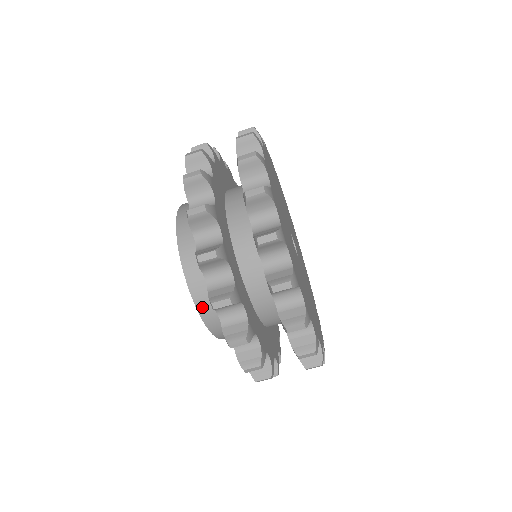
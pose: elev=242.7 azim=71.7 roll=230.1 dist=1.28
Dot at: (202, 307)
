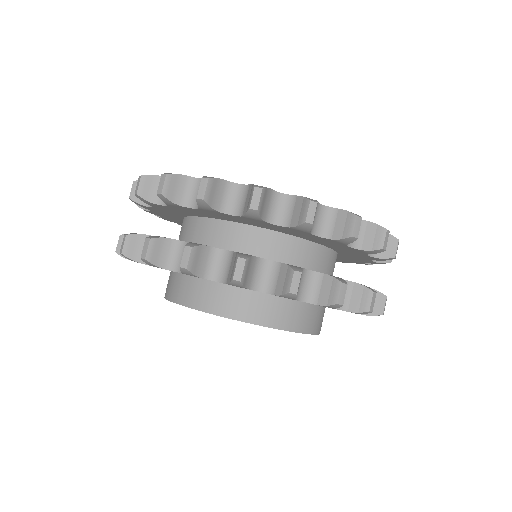
Dot at: (281, 323)
